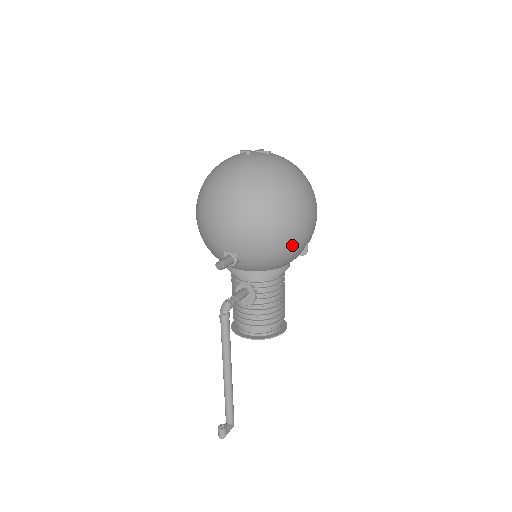
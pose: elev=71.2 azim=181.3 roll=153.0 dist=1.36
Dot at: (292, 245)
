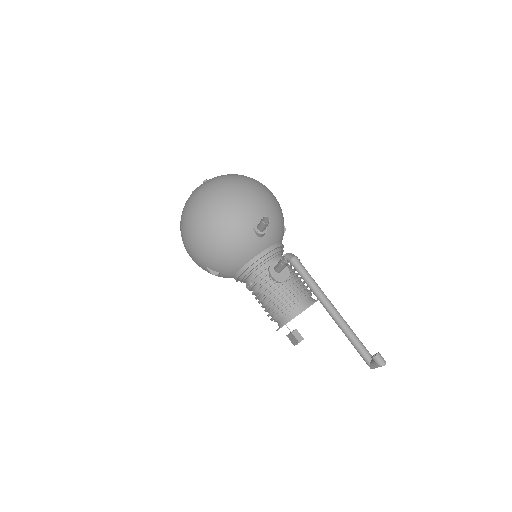
Dot at: occluded
